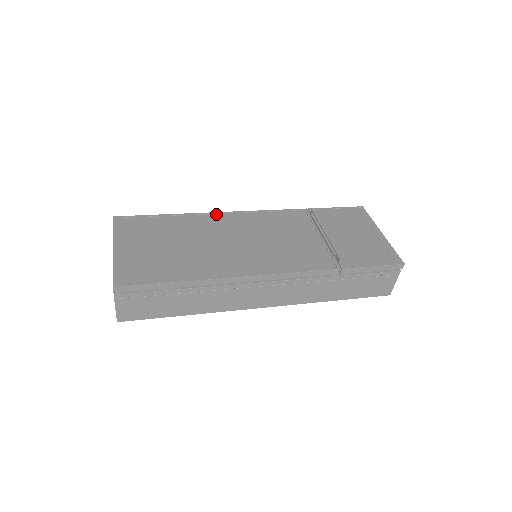
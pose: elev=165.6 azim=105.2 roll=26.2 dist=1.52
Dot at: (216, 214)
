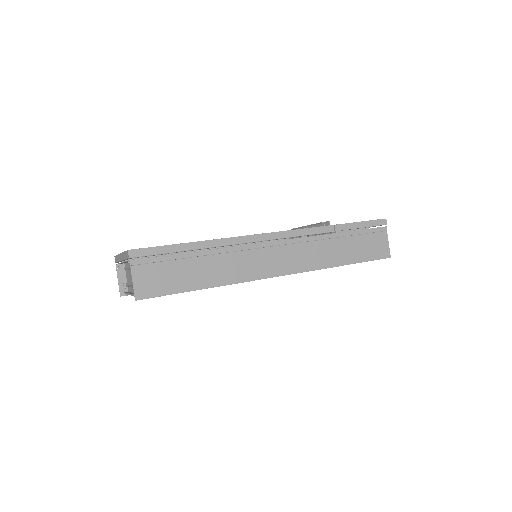
Dot at: occluded
